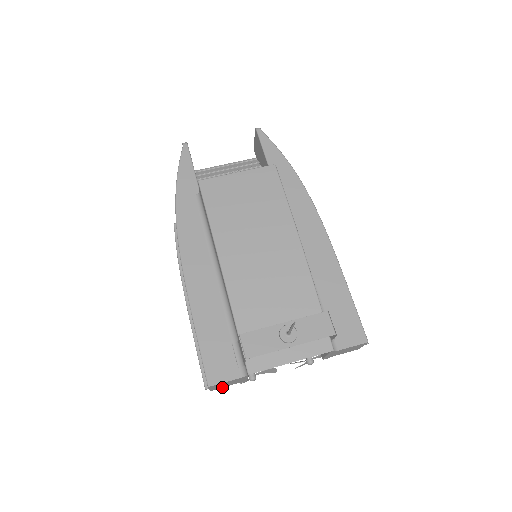
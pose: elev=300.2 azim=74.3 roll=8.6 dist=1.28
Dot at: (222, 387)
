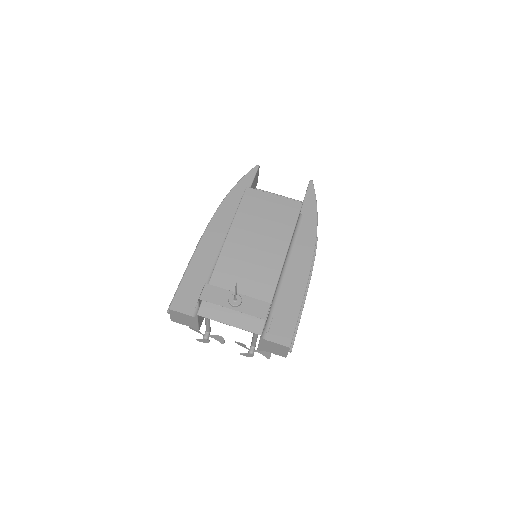
Dot at: (180, 323)
